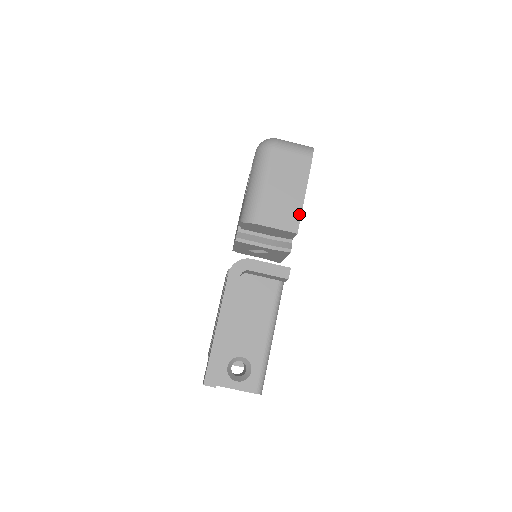
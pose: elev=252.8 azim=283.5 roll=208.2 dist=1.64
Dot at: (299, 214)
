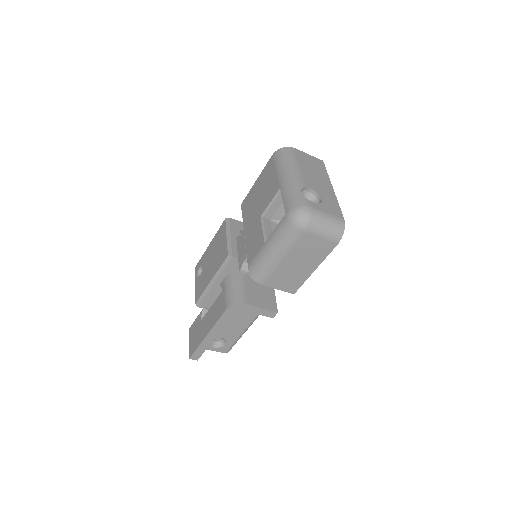
Dot at: (302, 282)
